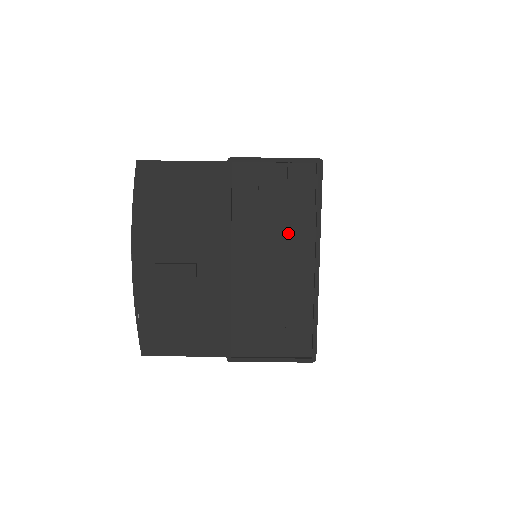
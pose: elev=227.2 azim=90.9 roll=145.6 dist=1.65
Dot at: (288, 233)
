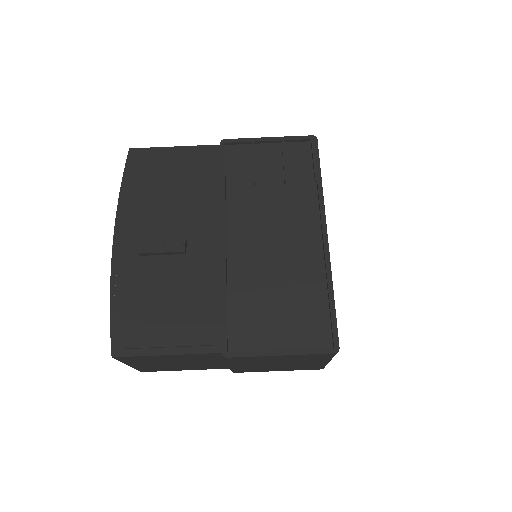
Dot at: (288, 206)
